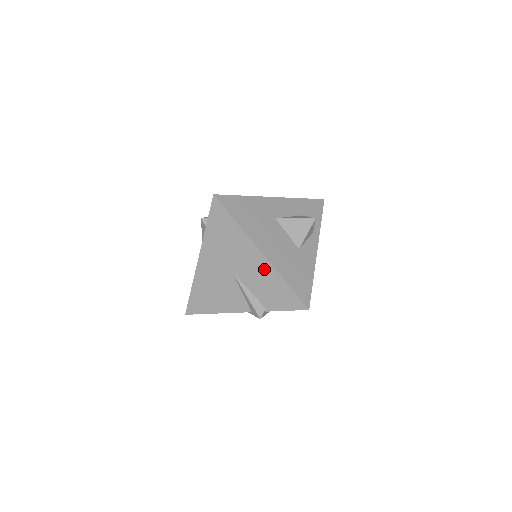
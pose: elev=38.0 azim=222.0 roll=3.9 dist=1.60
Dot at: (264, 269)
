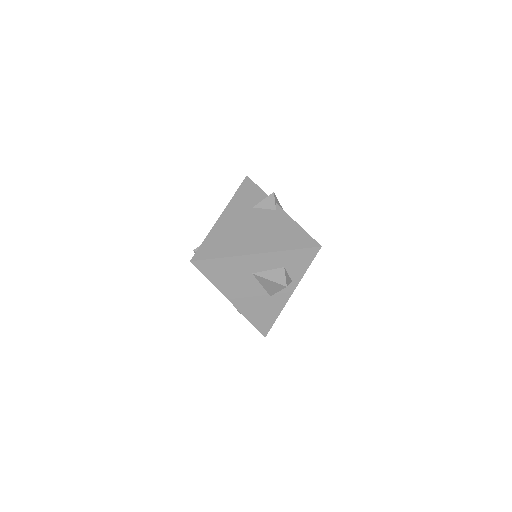
Dot at: occluded
